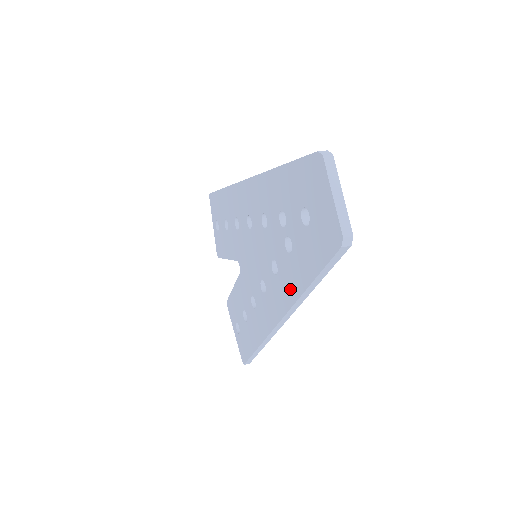
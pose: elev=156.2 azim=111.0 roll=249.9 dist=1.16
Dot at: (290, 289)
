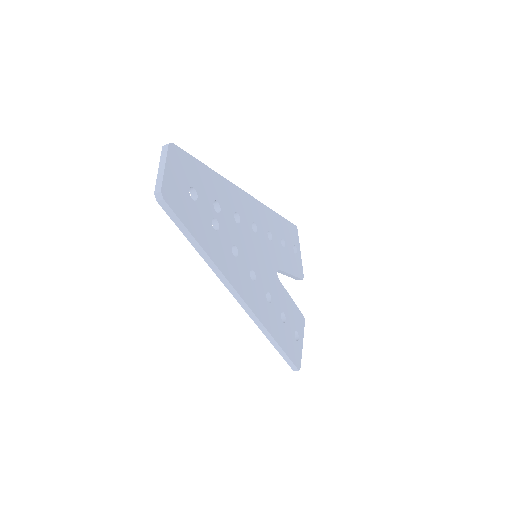
Dot at: occluded
